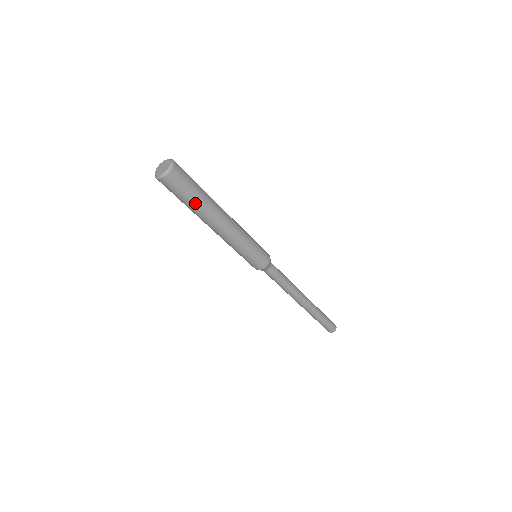
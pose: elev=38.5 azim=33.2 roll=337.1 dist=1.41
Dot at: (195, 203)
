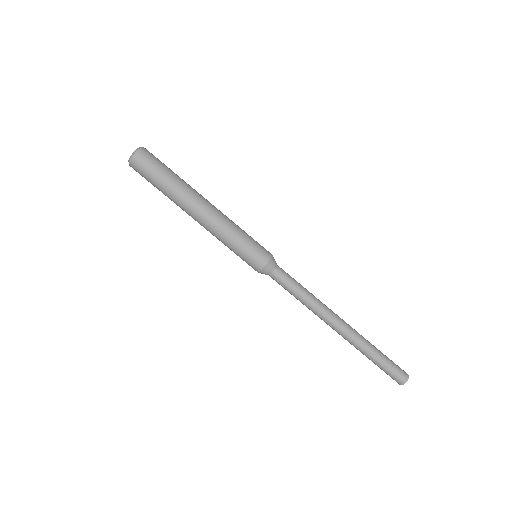
Dot at: (169, 180)
